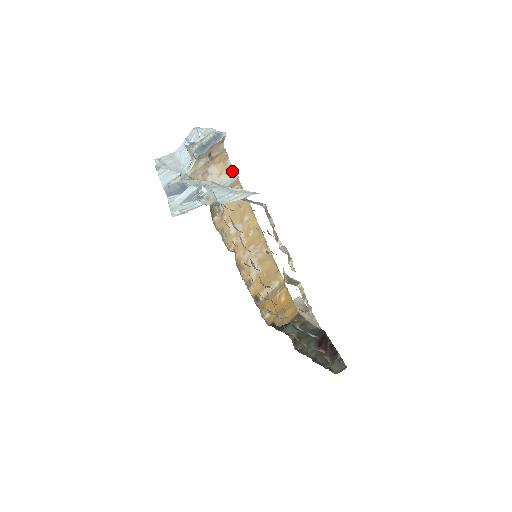
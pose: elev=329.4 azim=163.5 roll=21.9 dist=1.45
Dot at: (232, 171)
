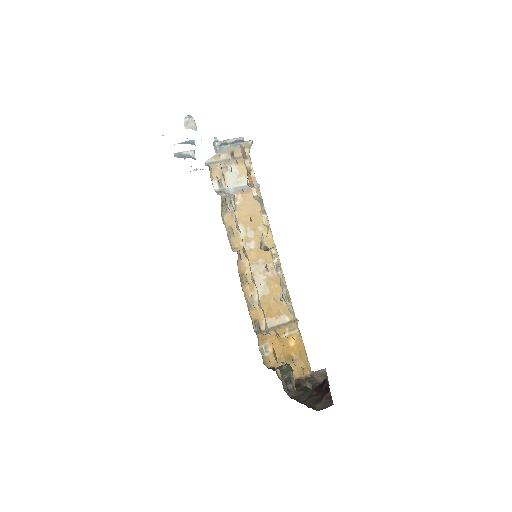
Dot at: (253, 178)
